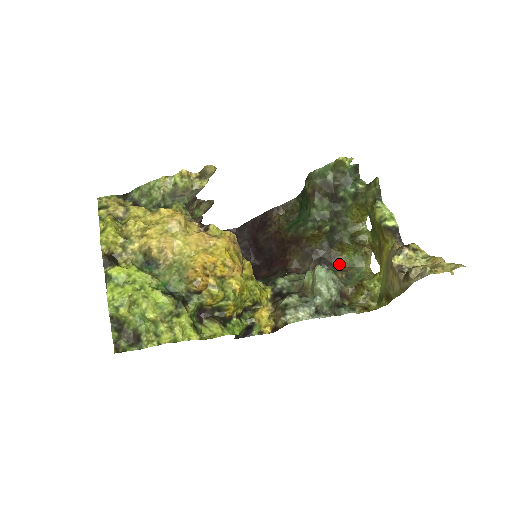
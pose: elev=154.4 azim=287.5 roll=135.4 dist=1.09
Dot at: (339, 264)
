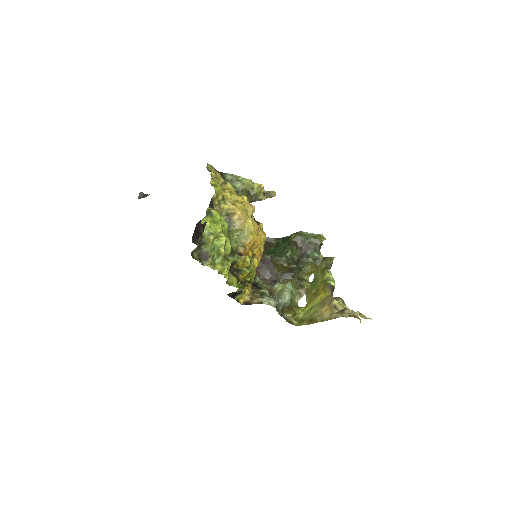
Dot at: occluded
